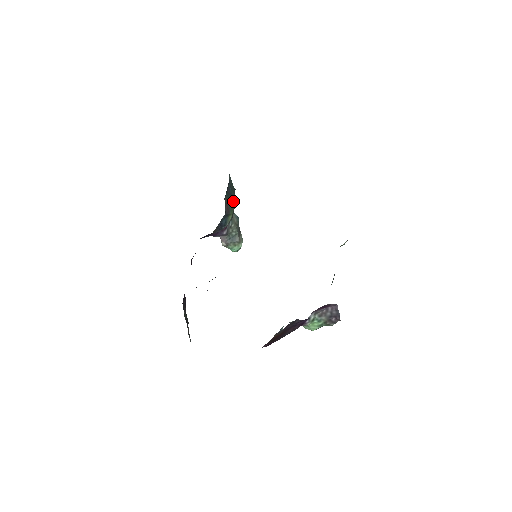
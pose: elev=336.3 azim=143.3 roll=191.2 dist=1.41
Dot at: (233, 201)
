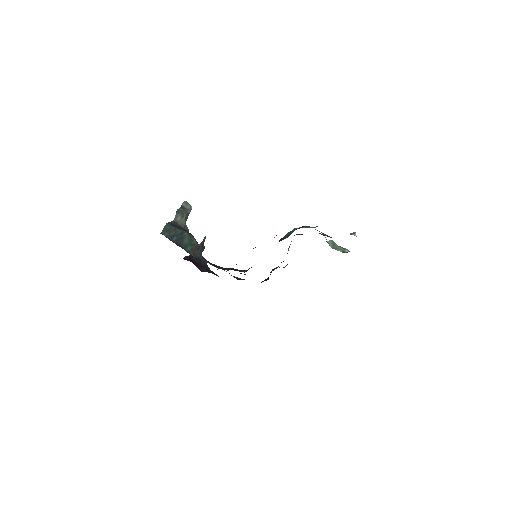
Dot at: (184, 235)
